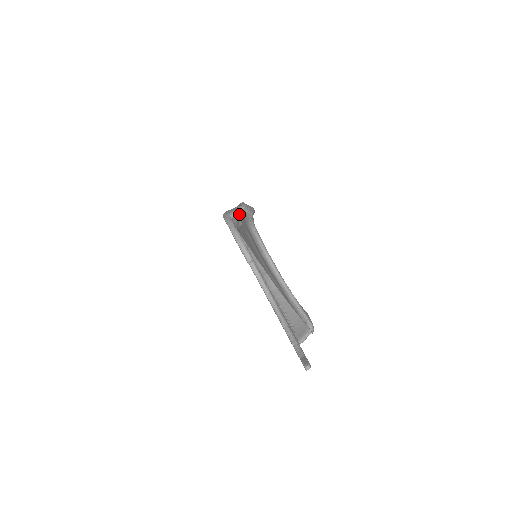
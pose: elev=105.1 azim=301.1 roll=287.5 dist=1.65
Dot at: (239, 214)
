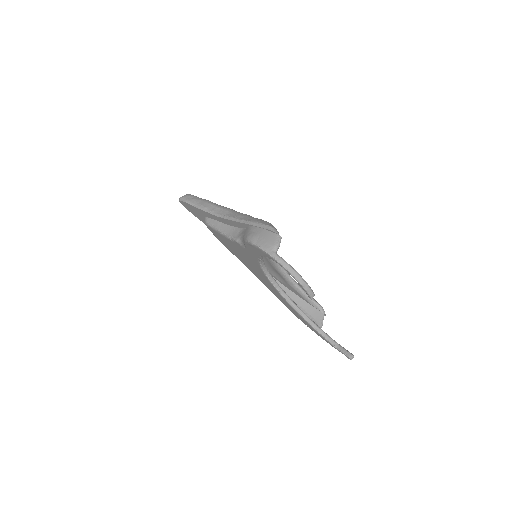
Dot at: occluded
